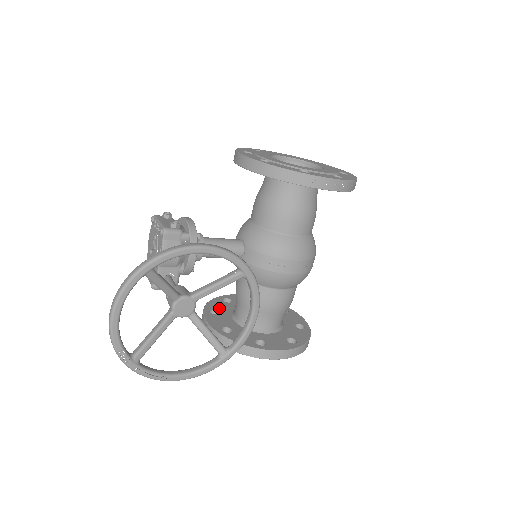
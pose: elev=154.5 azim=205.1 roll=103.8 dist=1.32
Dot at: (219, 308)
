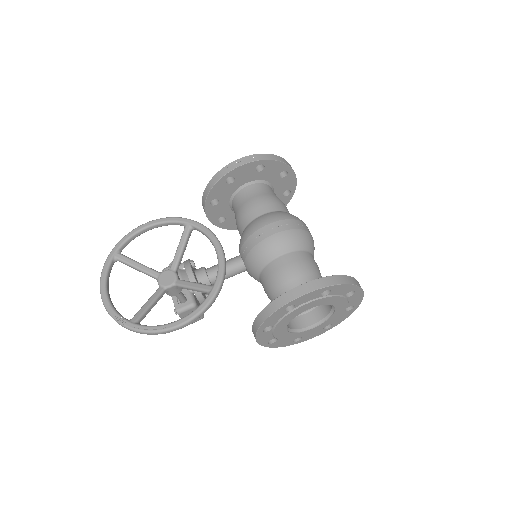
Dot at: occluded
